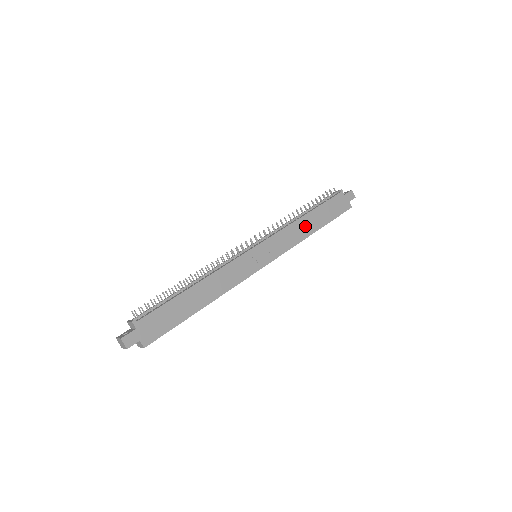
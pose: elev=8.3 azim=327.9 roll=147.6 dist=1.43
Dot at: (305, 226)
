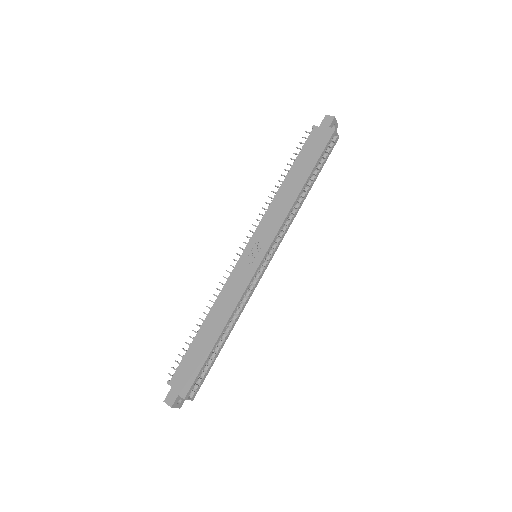
Dot at: (288, 192)
